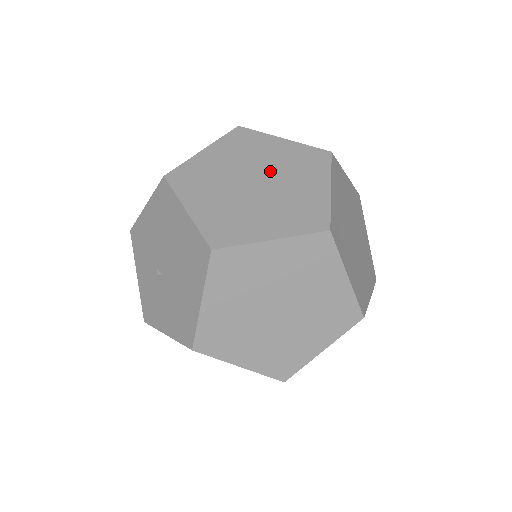
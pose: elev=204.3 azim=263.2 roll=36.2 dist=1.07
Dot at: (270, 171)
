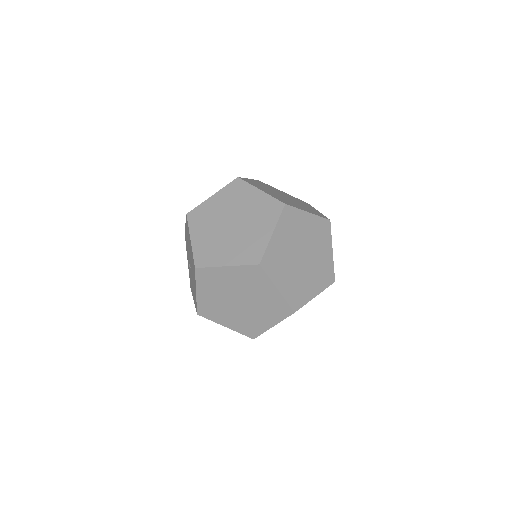
Dot at: (243, 216)
